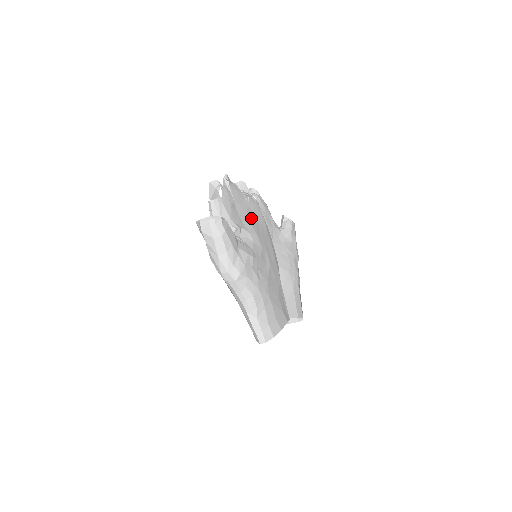
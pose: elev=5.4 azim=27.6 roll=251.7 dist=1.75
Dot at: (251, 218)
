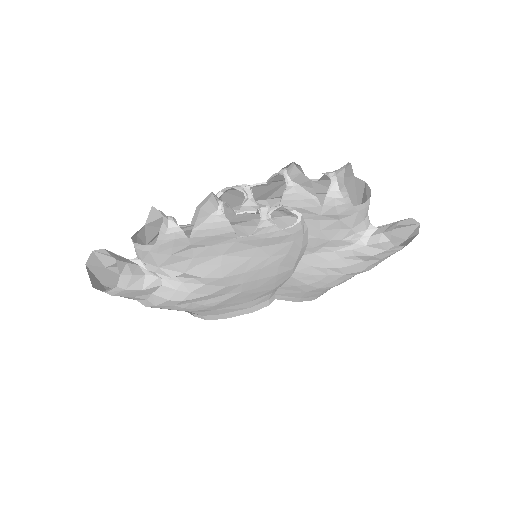
Dot at: (235, 255)
